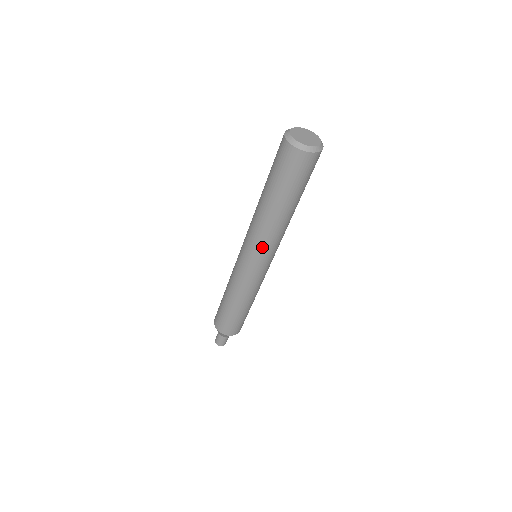
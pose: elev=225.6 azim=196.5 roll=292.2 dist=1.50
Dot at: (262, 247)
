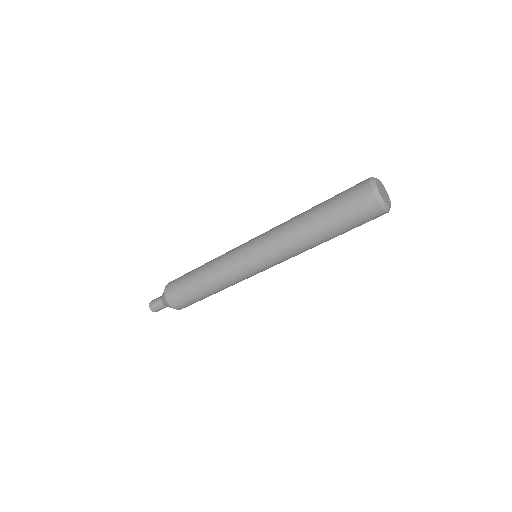
Dot at: occluded
